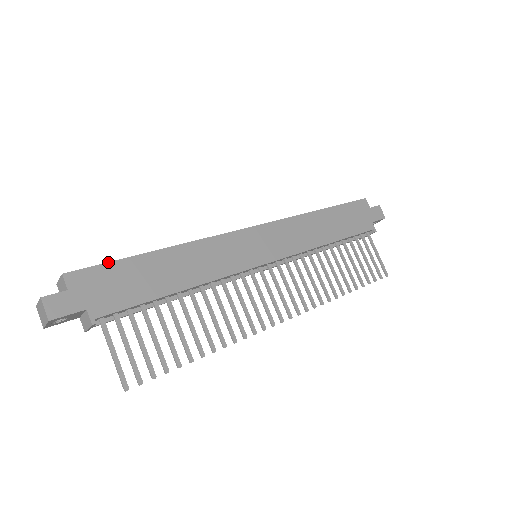
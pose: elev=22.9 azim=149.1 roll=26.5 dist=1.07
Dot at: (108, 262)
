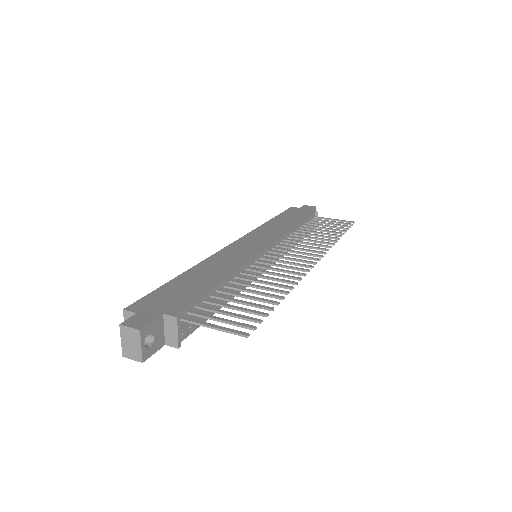
Dot at: (152, 292)
